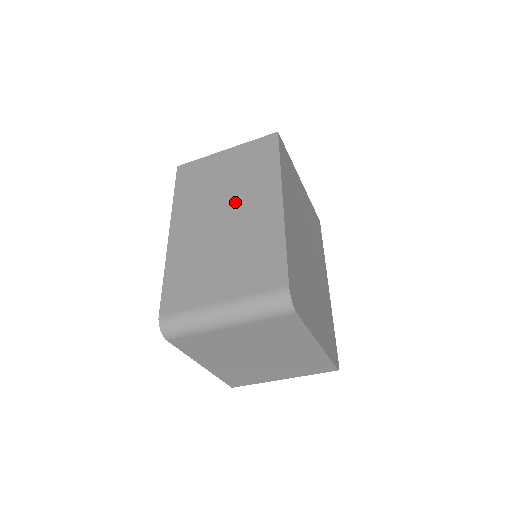
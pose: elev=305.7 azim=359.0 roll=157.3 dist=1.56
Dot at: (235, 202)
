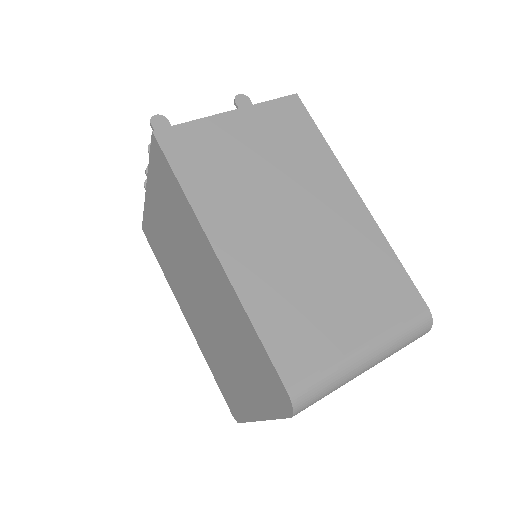
Dot at: (298, 199)
